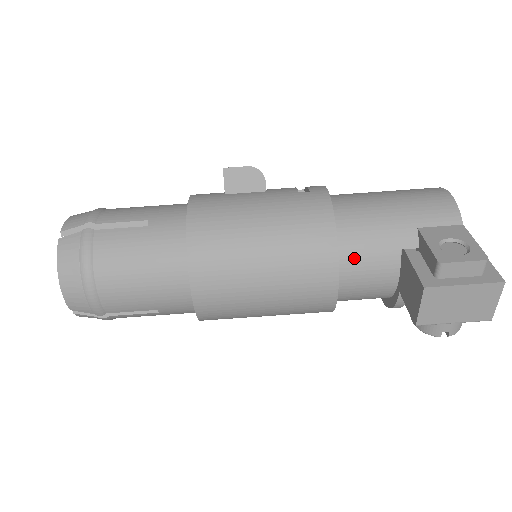
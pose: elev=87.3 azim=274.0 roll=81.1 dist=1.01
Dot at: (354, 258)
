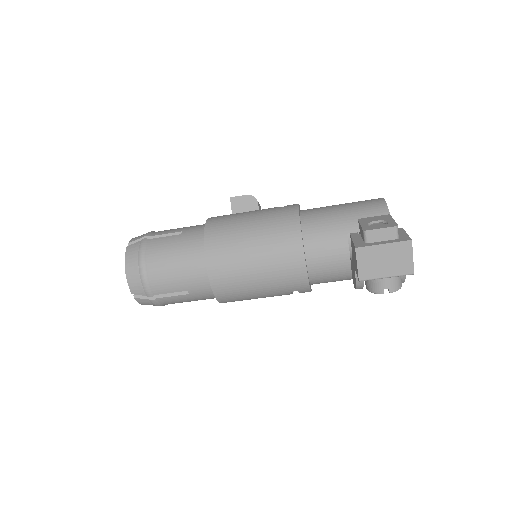
Dot at: (315, 242)
